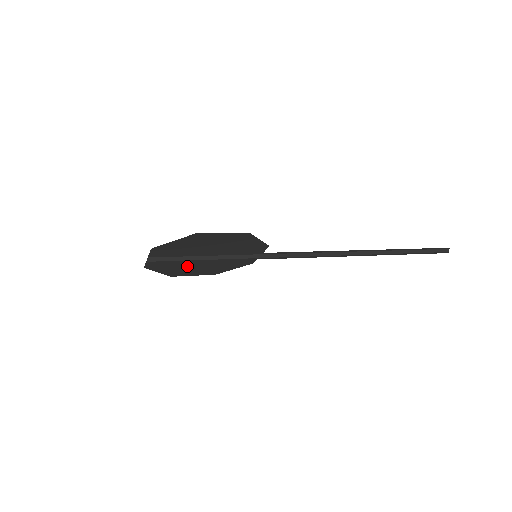
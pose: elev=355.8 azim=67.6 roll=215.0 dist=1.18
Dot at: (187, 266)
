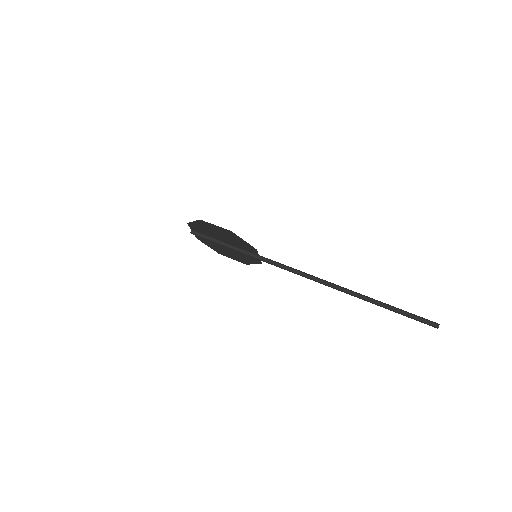
Dot at: (221, 248)
